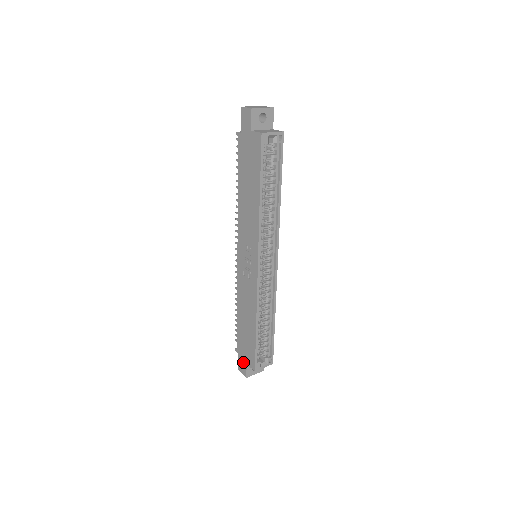
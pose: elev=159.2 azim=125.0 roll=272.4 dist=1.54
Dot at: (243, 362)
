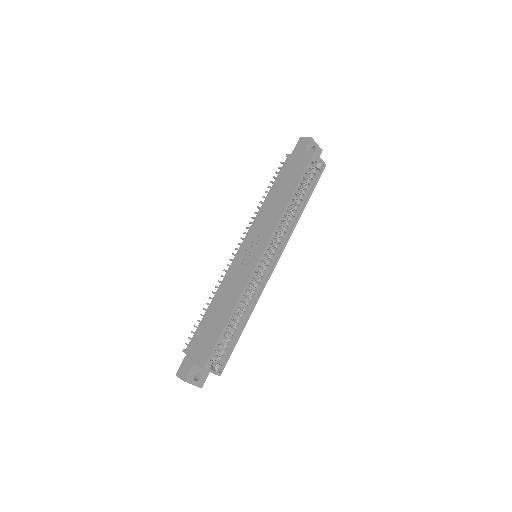
Dot at: (189, 362)
